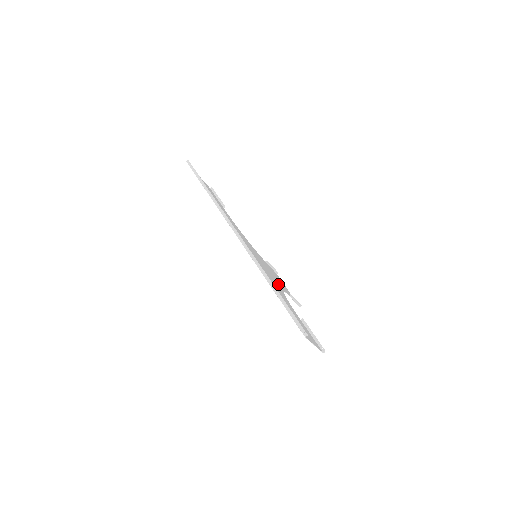
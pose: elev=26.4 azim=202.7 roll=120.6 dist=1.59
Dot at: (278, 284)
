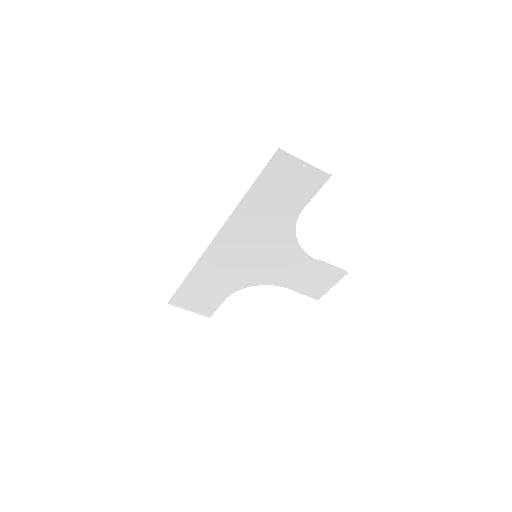
Dot at: (292, 251)
